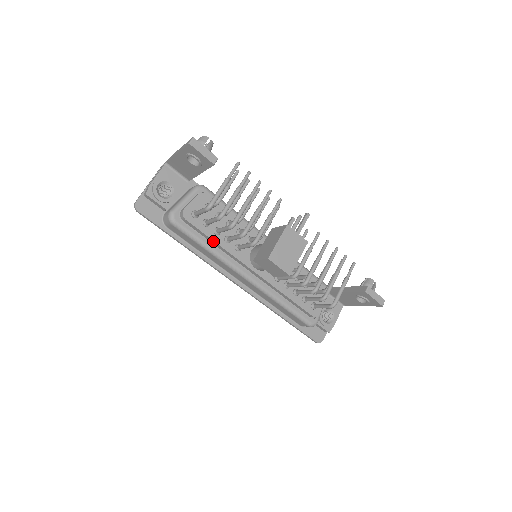
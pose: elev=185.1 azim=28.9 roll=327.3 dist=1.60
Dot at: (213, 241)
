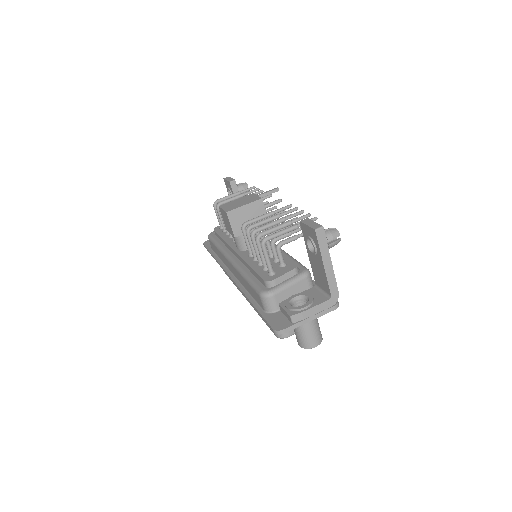
Dot at: (222, 239)
